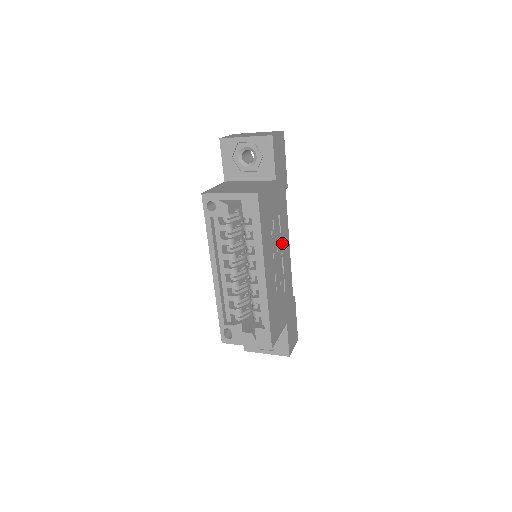
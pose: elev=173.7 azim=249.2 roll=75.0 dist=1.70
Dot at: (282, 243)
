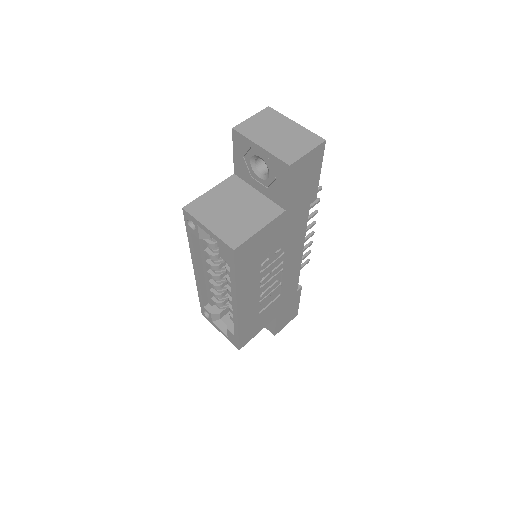
Dot at: (285, 260)
